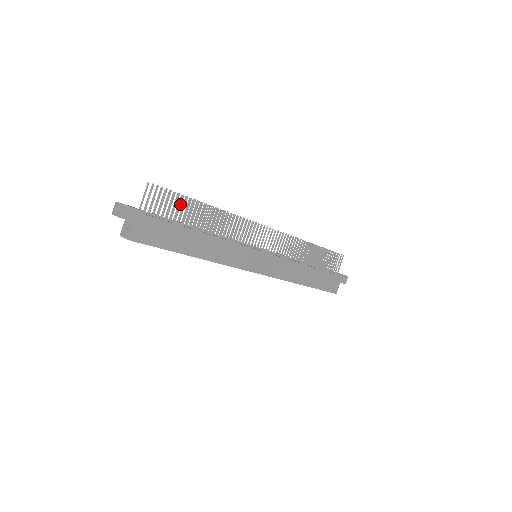
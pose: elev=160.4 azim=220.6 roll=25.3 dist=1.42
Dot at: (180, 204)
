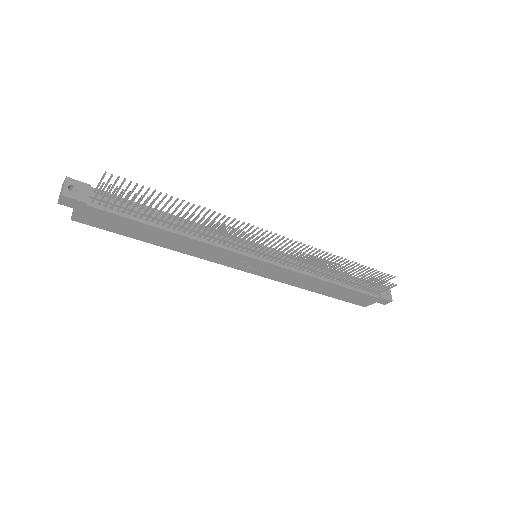
Dot at: (143, 204)
